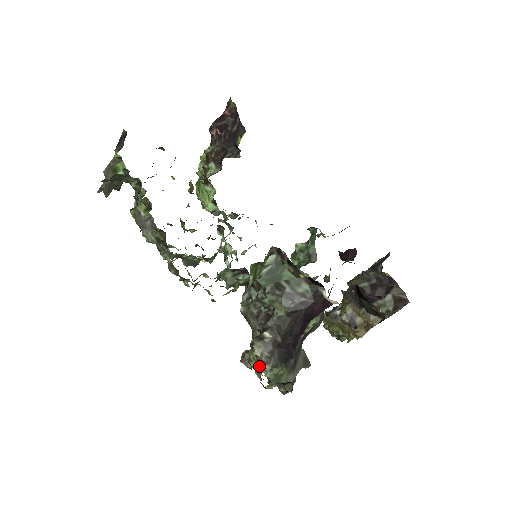
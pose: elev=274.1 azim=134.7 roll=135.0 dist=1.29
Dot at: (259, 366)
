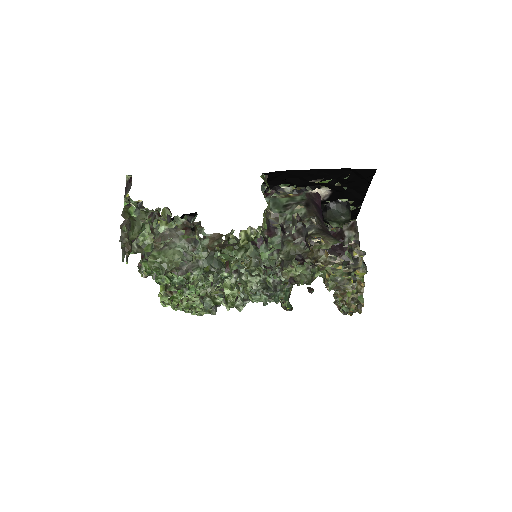
Dot at: (328, 243)
